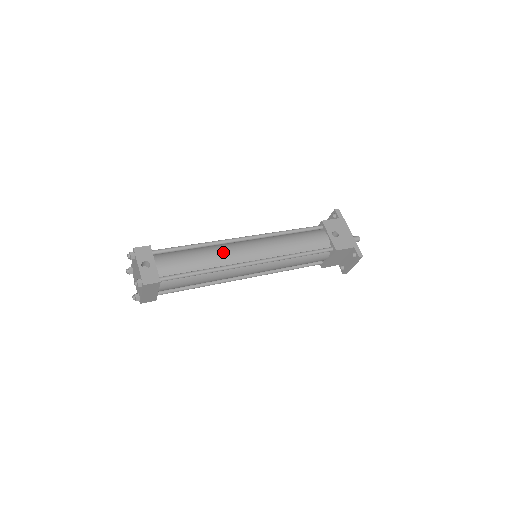
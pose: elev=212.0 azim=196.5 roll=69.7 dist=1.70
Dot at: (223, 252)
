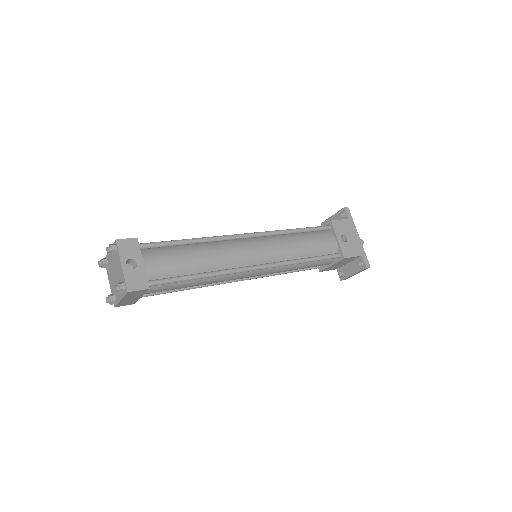
Dot at: (224, 252)
